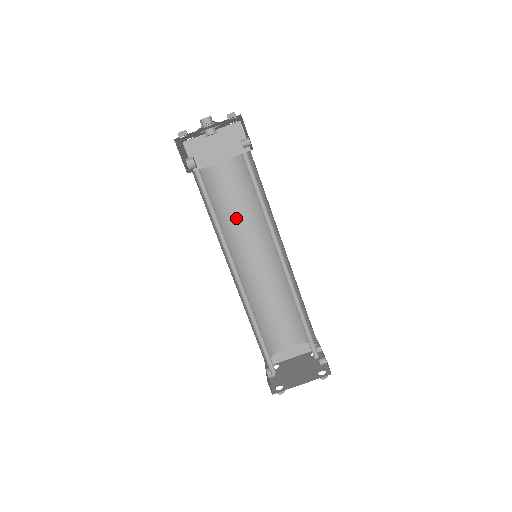
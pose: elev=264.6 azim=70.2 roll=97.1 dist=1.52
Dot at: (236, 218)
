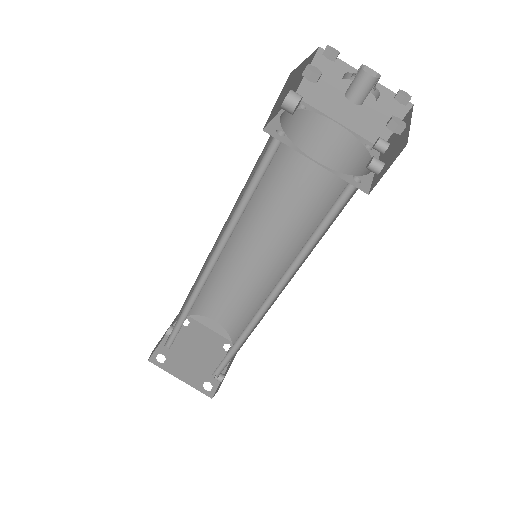
Dot at: (284, 191)
